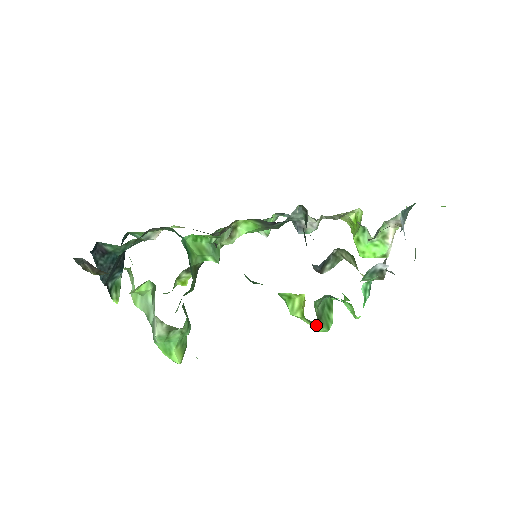
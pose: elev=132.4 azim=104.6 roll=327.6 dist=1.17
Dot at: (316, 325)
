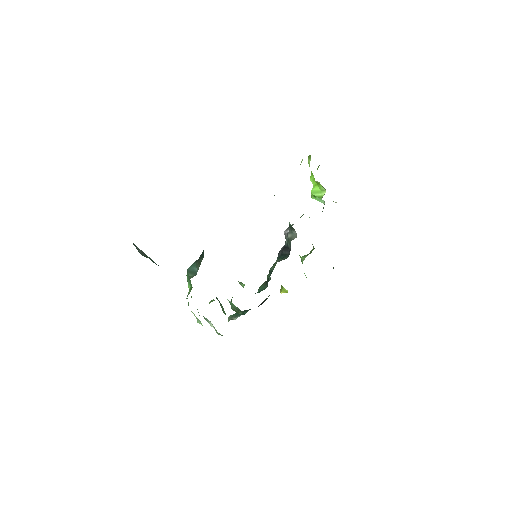
Dot at: occluded
